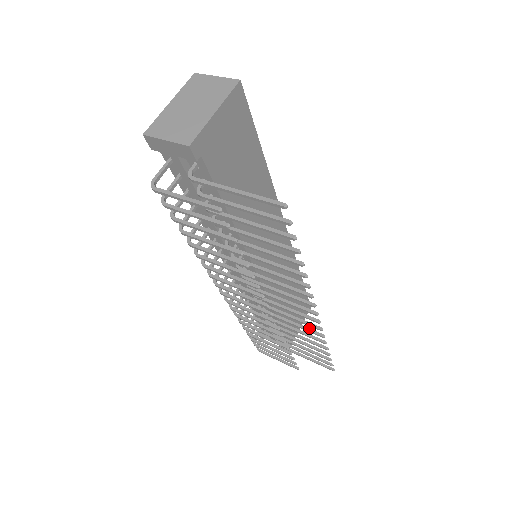
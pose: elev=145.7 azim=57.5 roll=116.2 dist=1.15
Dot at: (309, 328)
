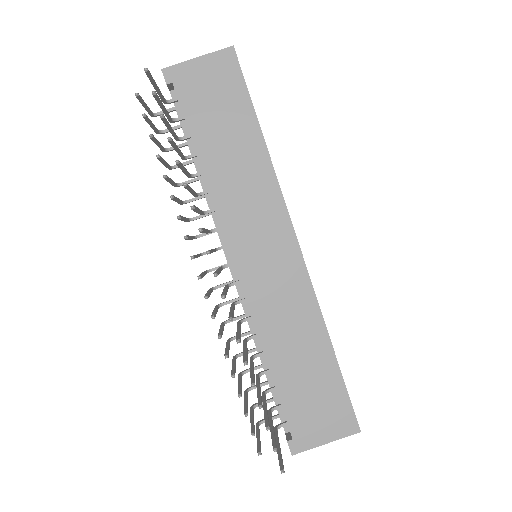
Dot at: (240, 334)
